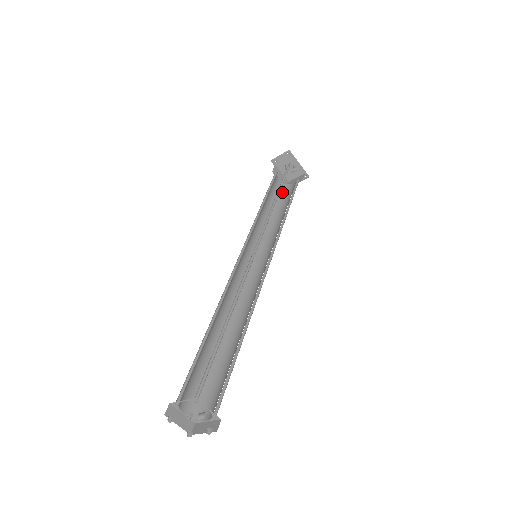
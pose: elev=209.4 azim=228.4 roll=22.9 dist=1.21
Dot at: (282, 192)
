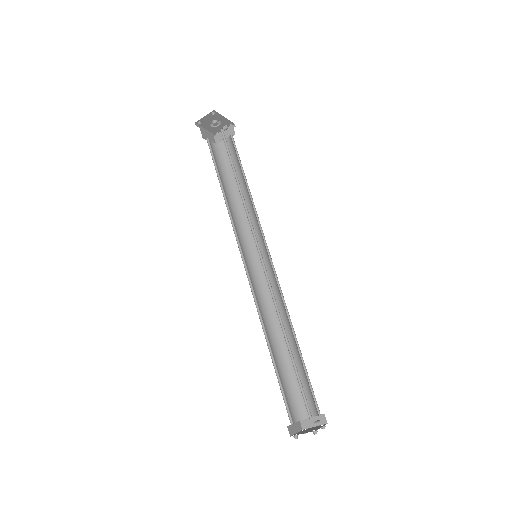
Dot at: (221, 156)
